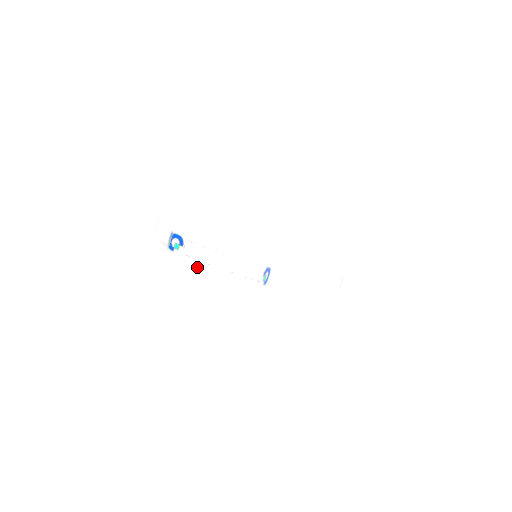
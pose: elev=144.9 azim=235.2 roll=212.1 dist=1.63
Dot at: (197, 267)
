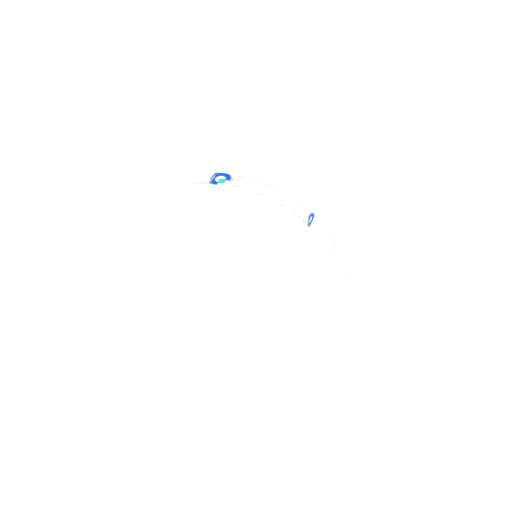
Dot at: (246, 195)
